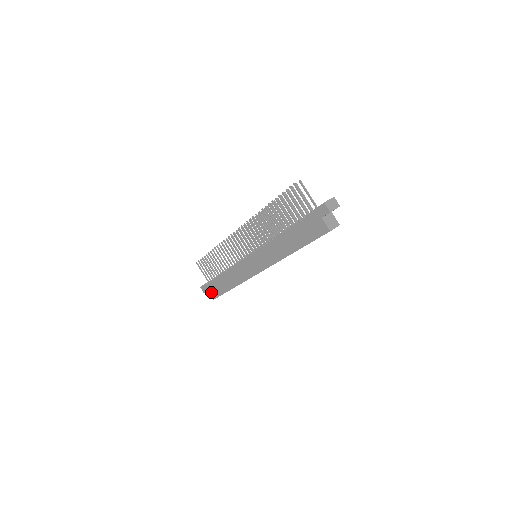
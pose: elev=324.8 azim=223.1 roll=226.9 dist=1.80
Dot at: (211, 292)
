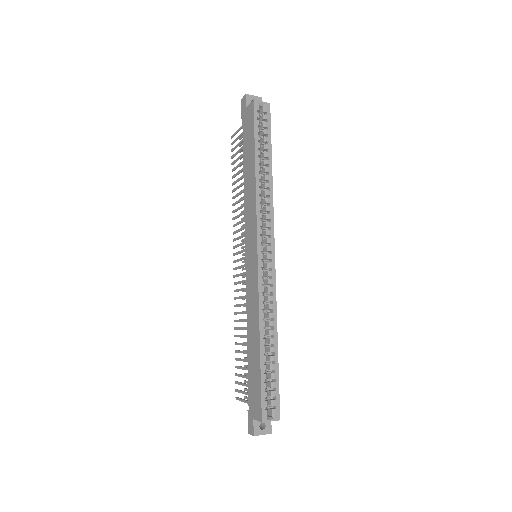
Dot at: (255, 411)
